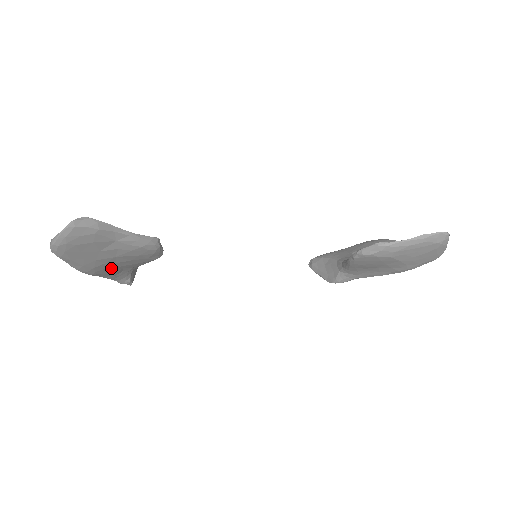
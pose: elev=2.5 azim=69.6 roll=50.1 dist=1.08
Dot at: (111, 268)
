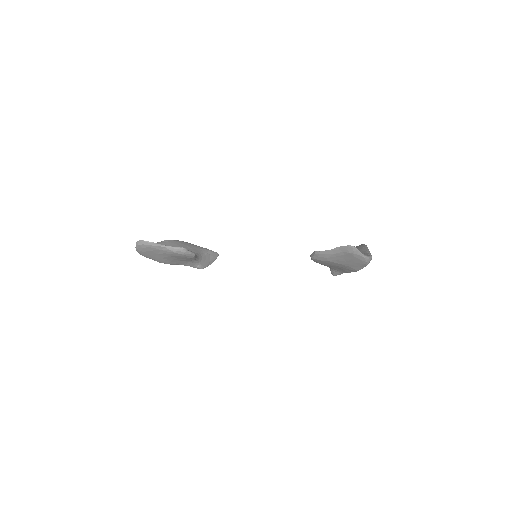
Dot at: (175, 261)
